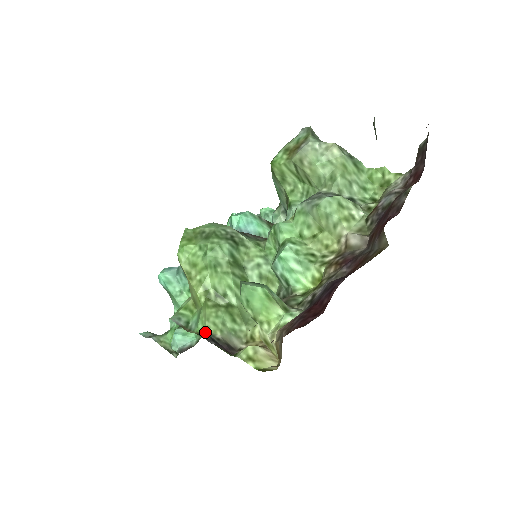
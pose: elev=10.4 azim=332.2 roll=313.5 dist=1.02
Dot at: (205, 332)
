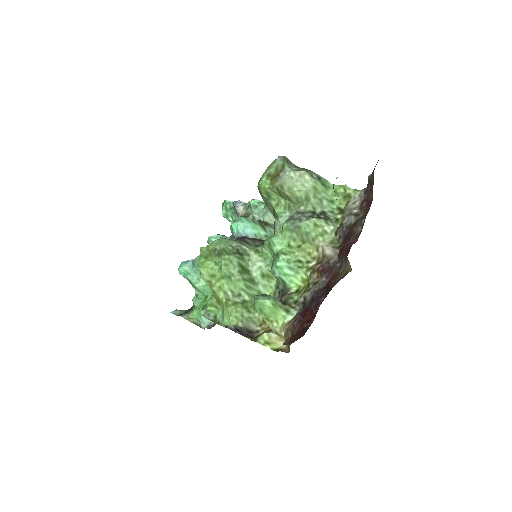
Dot at: (231, 325)
